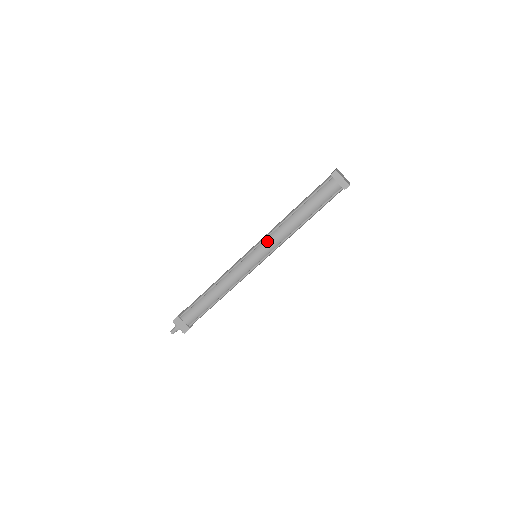
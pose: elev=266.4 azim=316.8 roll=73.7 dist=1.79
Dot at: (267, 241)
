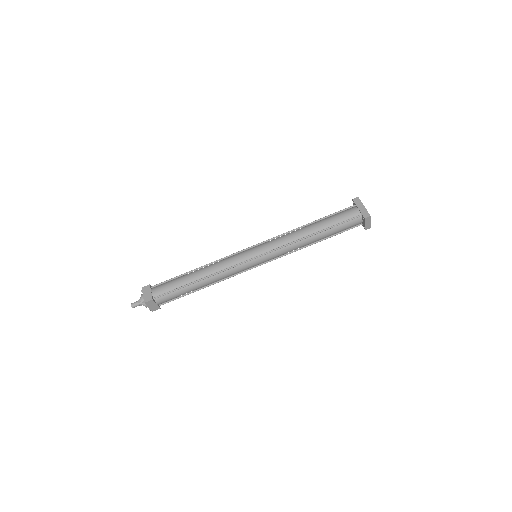
Dot at: (278, 252)
